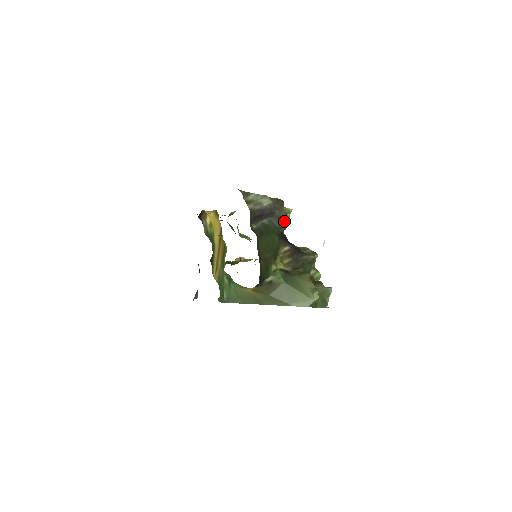
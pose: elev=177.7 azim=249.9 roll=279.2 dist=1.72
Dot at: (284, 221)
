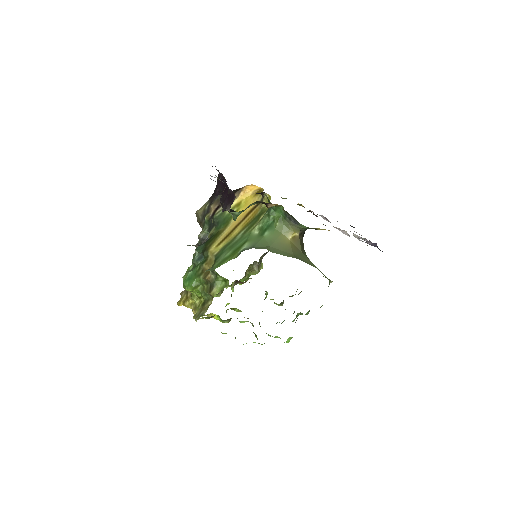
Dot at: occluded
